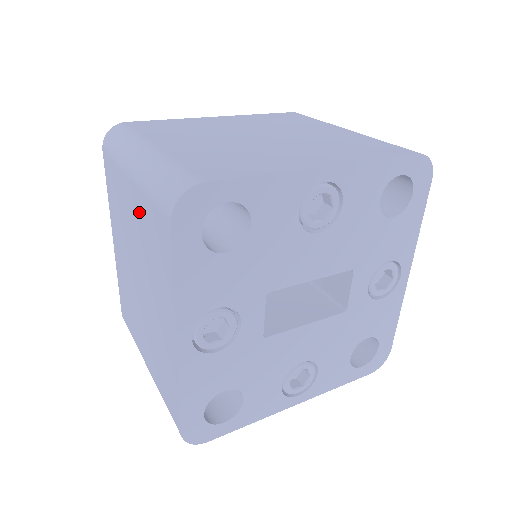
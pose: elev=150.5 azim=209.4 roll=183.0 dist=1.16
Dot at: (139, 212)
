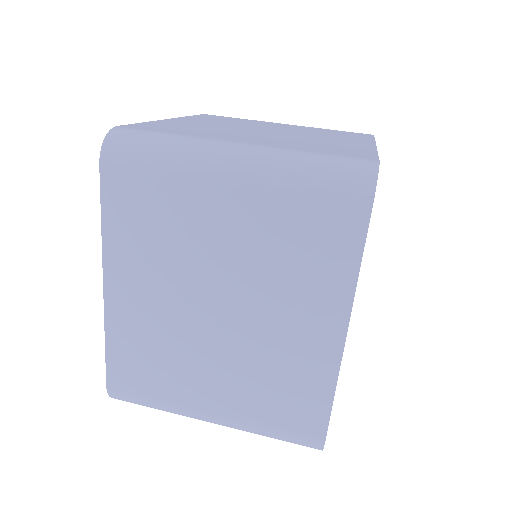
Dot at: (257, 218)
